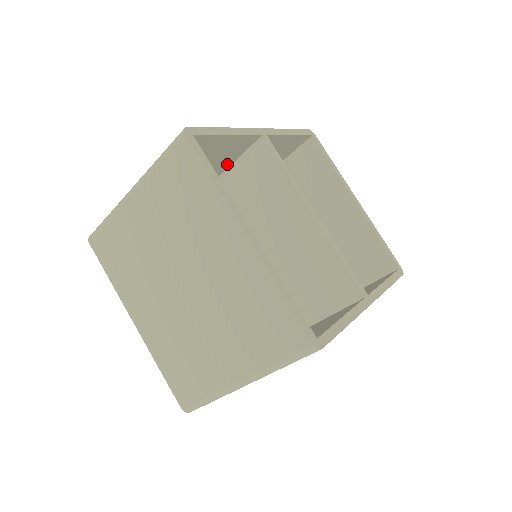
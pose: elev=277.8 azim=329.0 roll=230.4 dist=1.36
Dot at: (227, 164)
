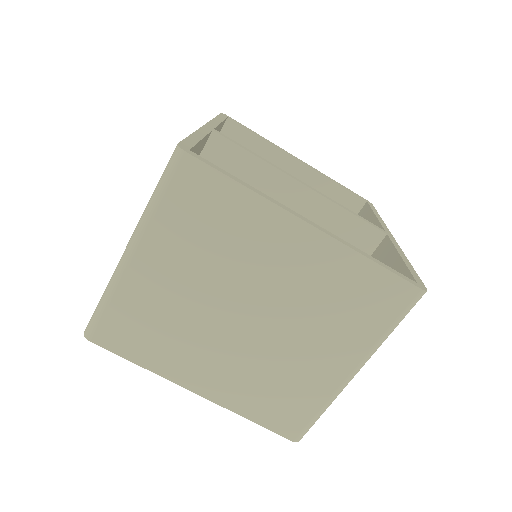
Dot at: occluded
